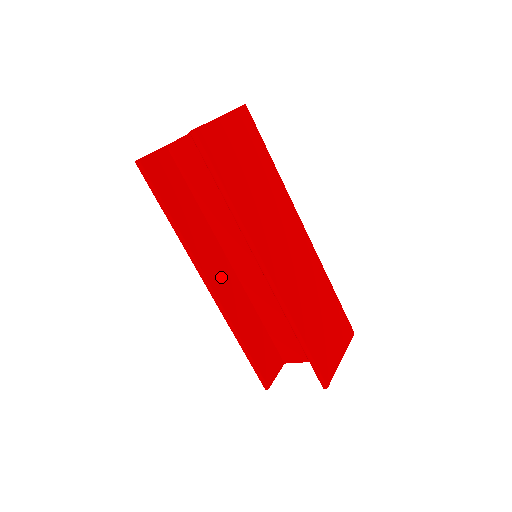
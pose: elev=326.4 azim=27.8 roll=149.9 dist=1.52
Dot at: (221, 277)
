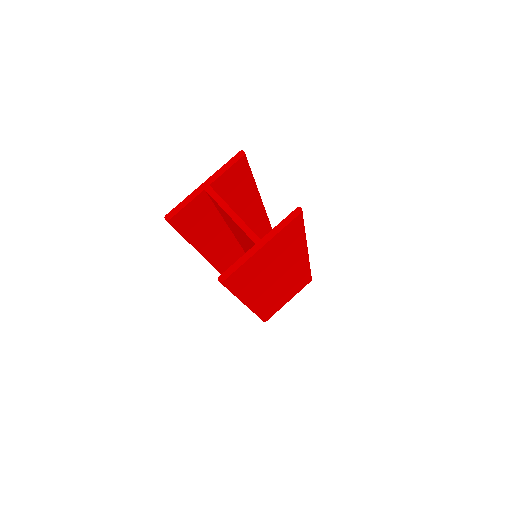
Dot at: (222, 250)
